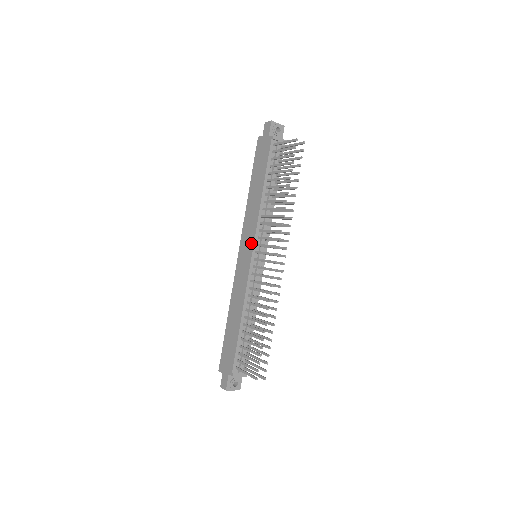
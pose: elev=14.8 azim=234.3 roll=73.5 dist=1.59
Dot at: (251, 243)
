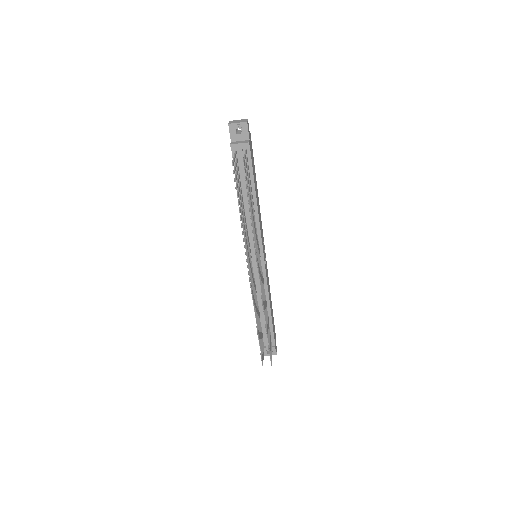
Dot at: occluded
